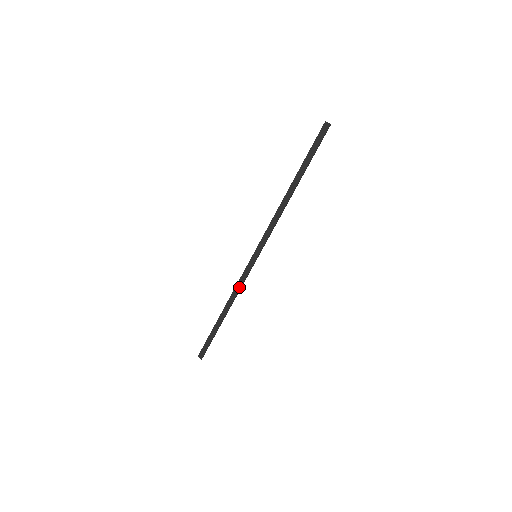
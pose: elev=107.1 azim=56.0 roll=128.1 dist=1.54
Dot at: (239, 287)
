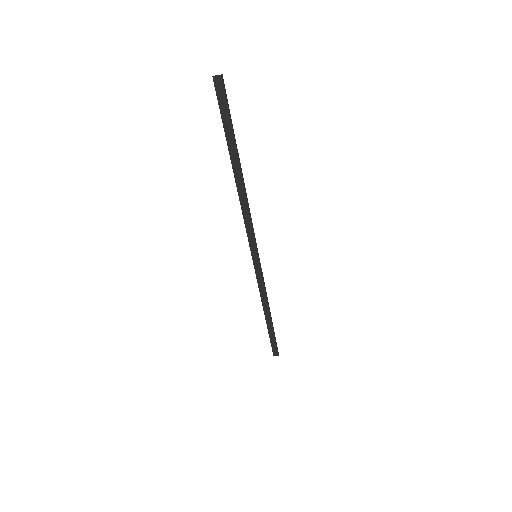
Dot at: (263, 289)
